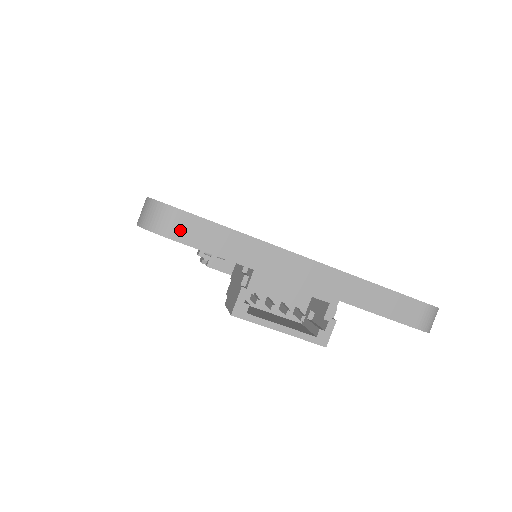
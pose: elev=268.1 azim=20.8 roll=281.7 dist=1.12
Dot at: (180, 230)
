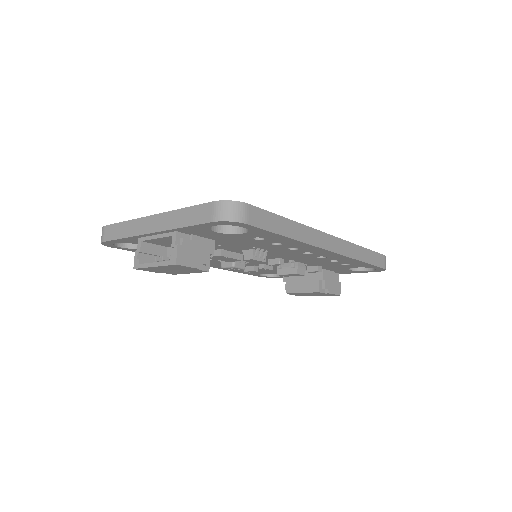
Dot at: (106, 235)
